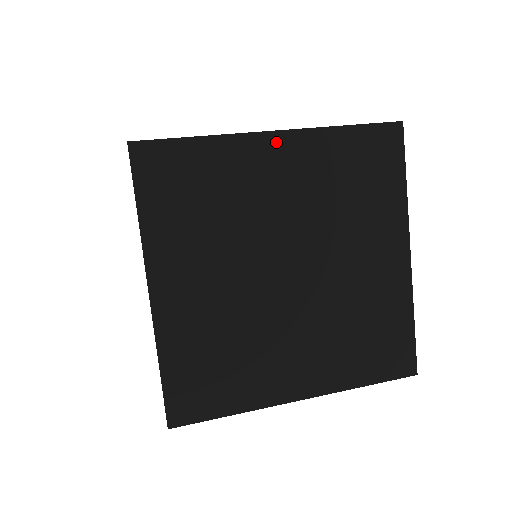
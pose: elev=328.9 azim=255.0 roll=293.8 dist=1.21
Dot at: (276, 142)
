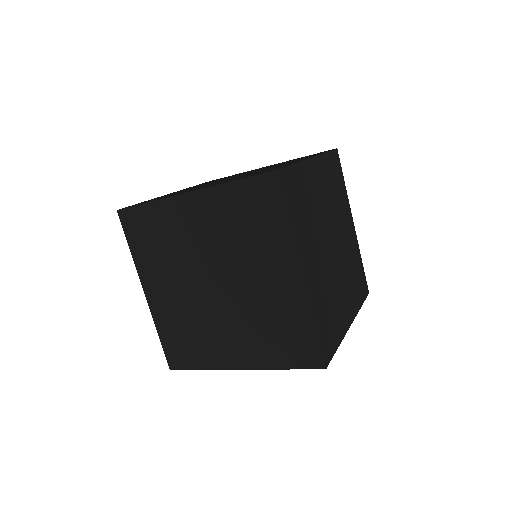
Dot at: occluded
